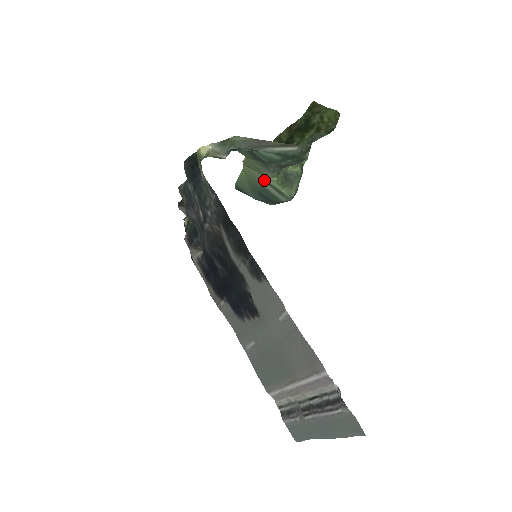
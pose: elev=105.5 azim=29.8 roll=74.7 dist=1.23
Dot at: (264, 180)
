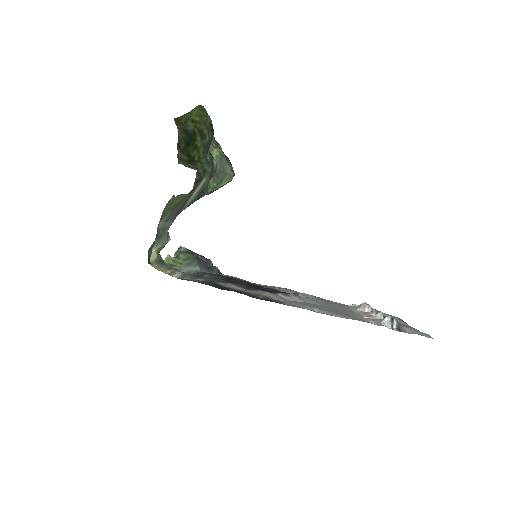
Dot at: occluded
